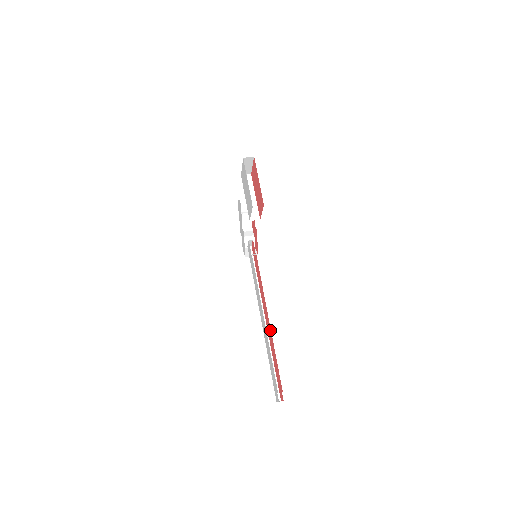
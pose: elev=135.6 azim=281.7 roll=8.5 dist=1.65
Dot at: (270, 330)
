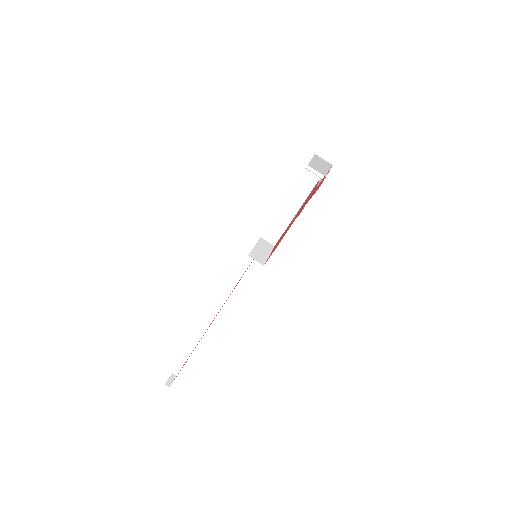
Dot at: occluded
